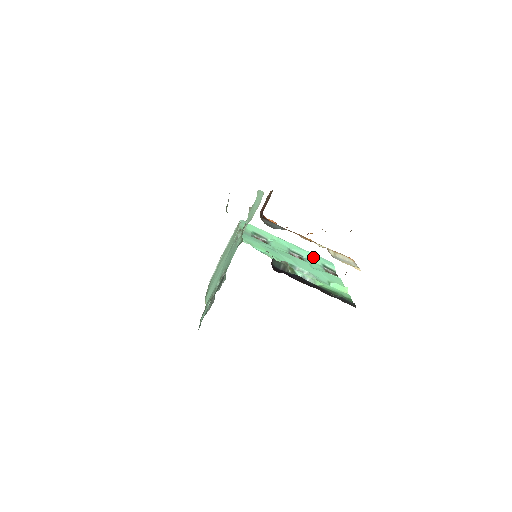
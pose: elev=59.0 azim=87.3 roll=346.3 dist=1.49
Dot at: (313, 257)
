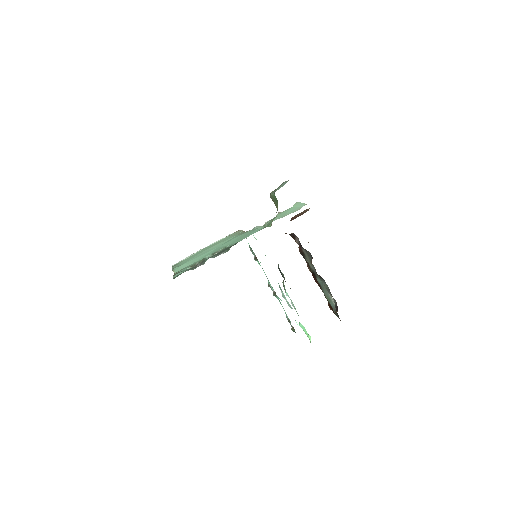
Dot at: (280, 302)
